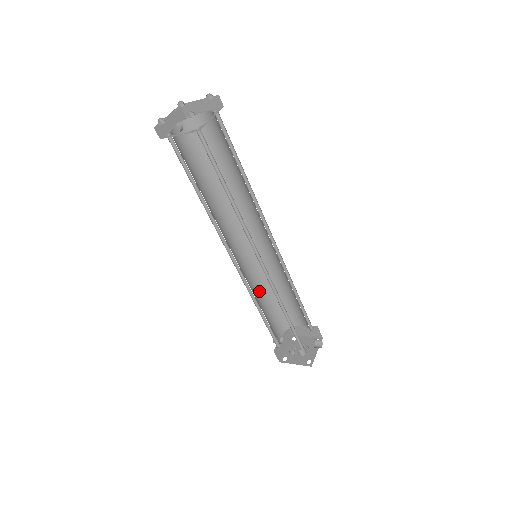
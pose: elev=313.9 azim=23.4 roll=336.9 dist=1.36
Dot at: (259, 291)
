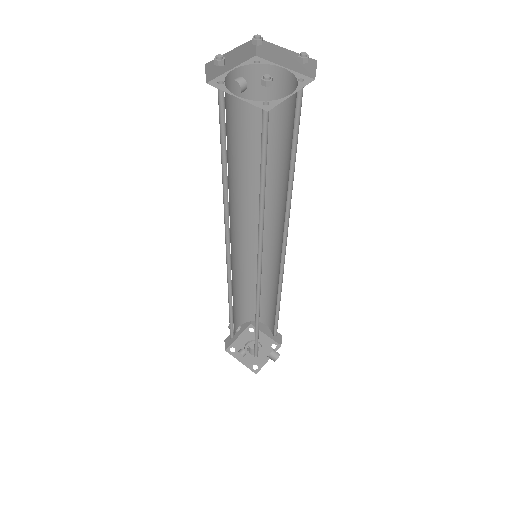
Dot at: (239, 282)
